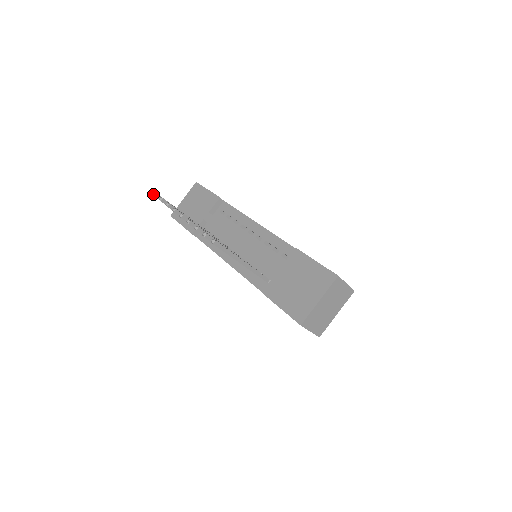
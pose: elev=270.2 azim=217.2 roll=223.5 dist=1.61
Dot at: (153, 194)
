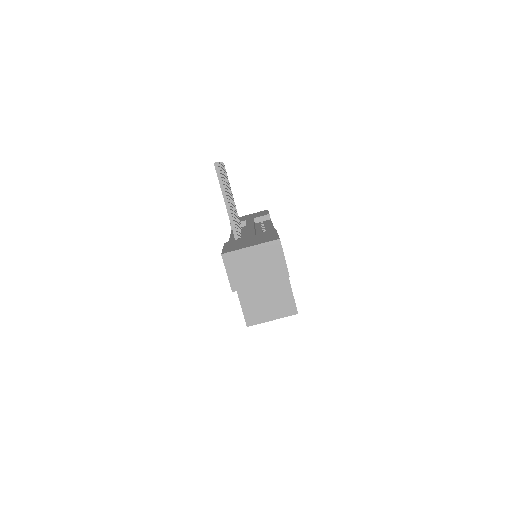
Dot at: occluded
